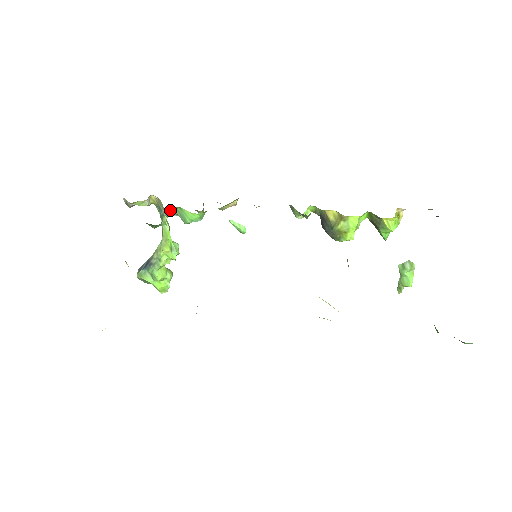
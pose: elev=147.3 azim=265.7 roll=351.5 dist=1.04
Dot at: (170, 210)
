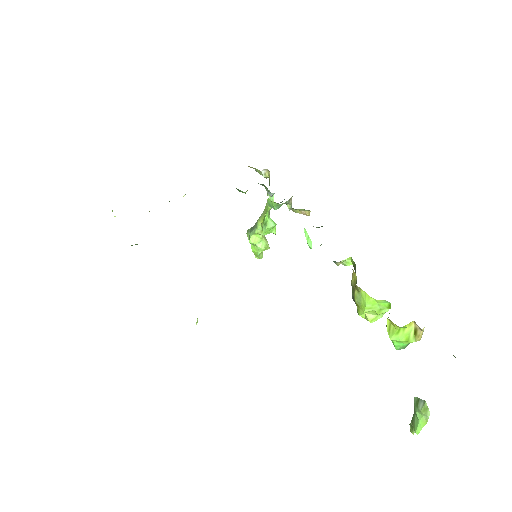
Dot at: occluded
